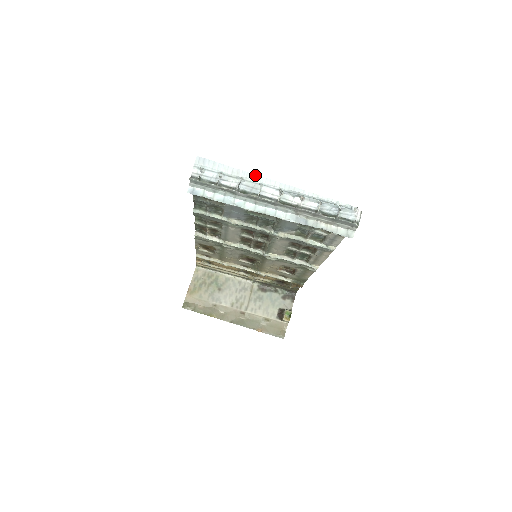
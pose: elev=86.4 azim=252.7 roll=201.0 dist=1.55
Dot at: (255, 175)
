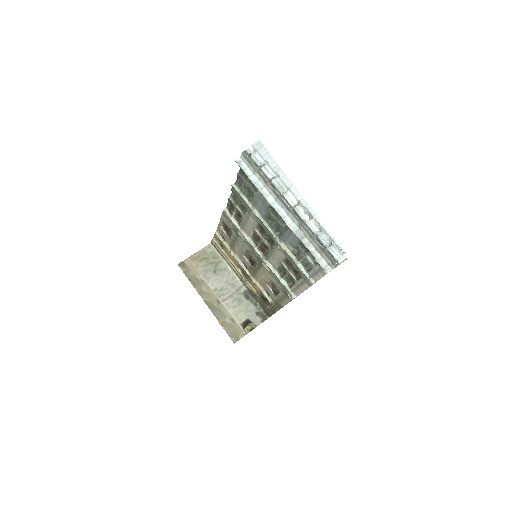
Dot at: (289, 180)
